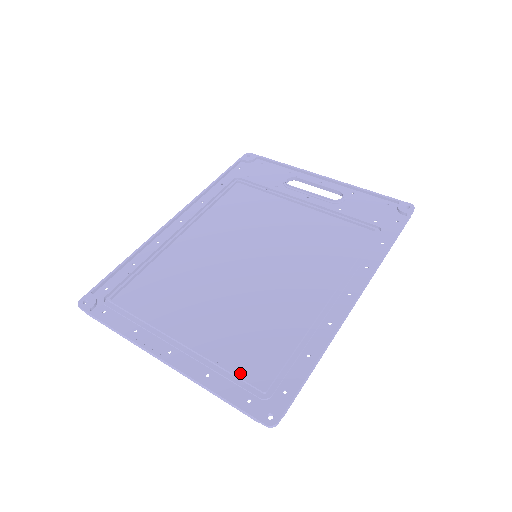
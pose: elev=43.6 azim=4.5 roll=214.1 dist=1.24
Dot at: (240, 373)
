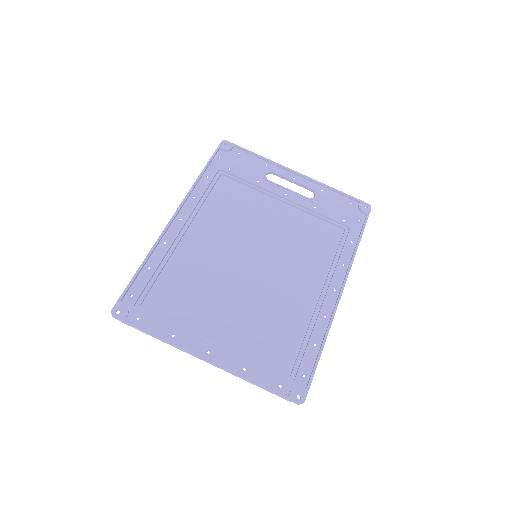
Dot at: (268, 364)
